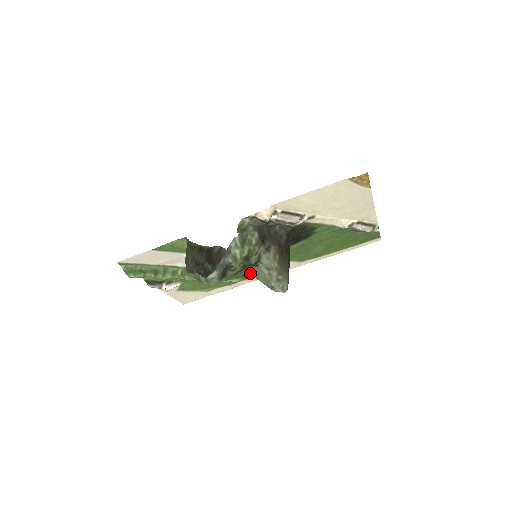
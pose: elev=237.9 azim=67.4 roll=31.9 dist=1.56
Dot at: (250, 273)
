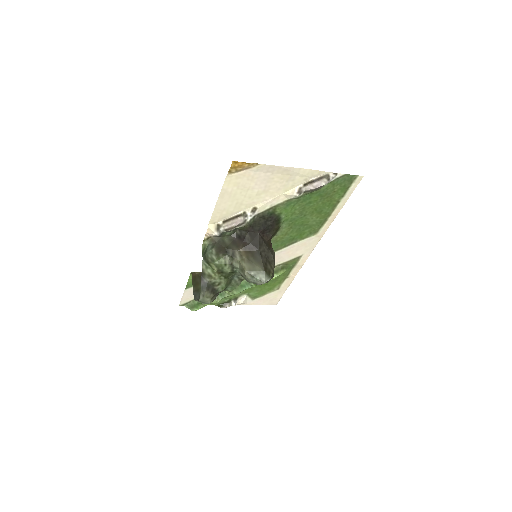
Dot at: occluded
